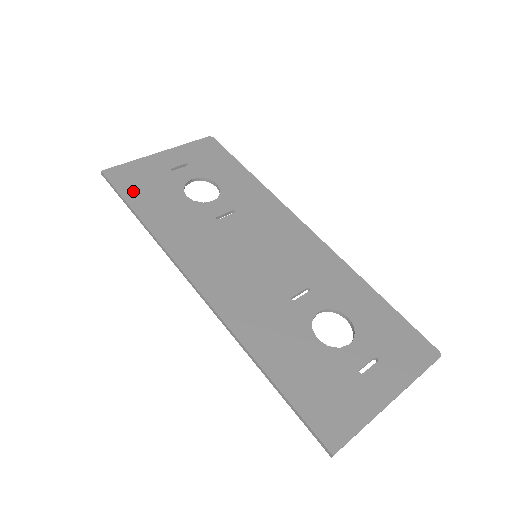
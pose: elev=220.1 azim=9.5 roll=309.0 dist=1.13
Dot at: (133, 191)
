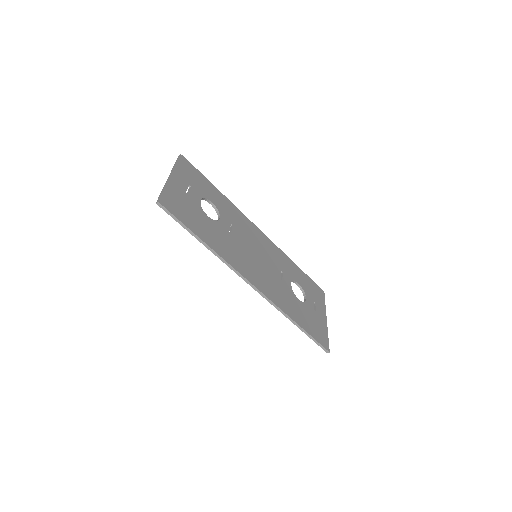
Dot at: (186, 218)
